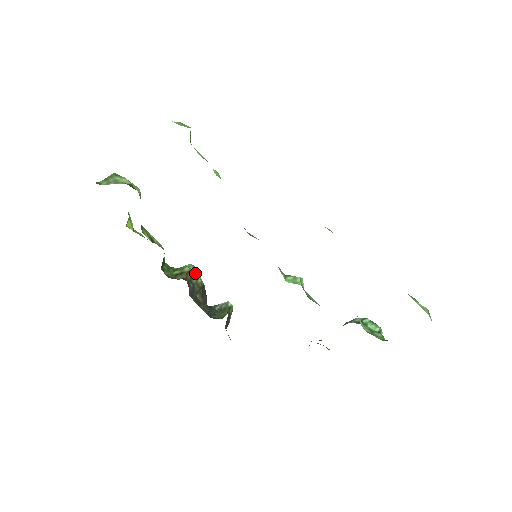
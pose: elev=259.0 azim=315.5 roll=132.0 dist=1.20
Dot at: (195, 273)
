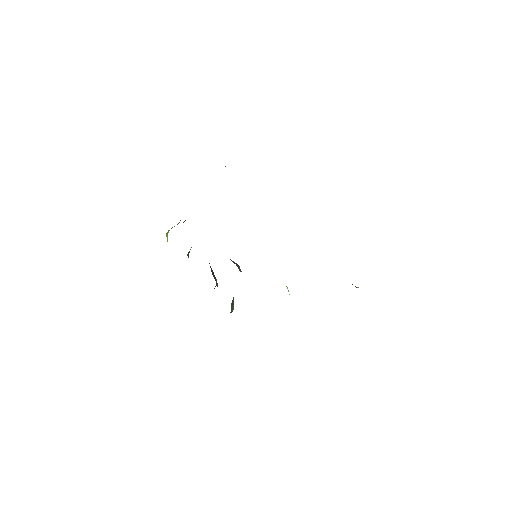
Dot at: occluded
